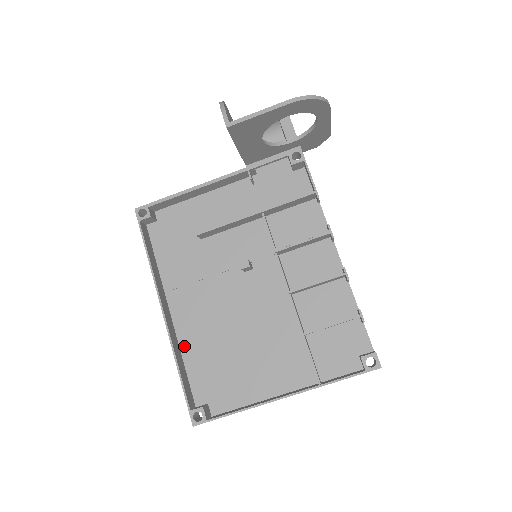
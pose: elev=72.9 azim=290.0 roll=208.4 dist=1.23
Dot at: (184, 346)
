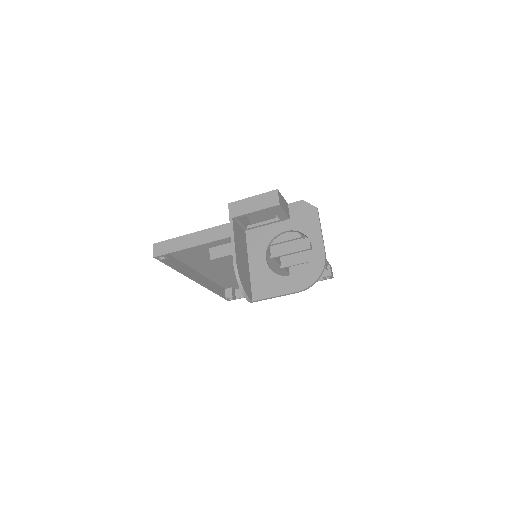
Dot at: (211, 278)
